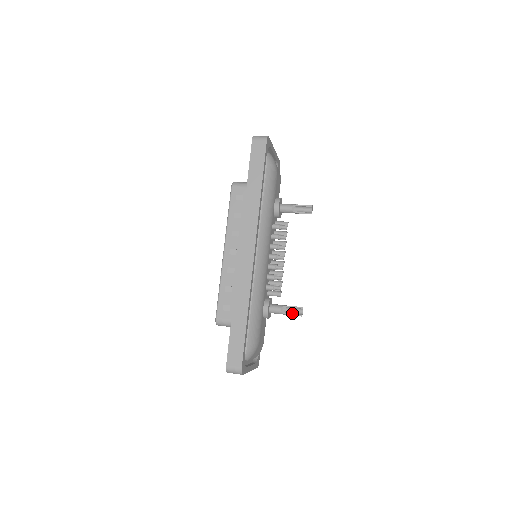
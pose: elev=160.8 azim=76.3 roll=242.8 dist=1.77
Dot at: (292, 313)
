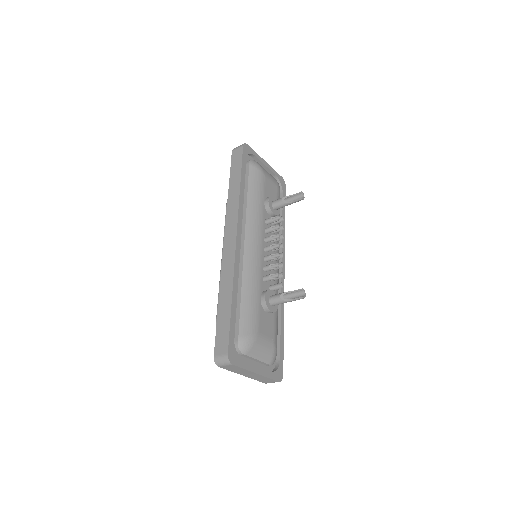
Dot at: (294, 299)
